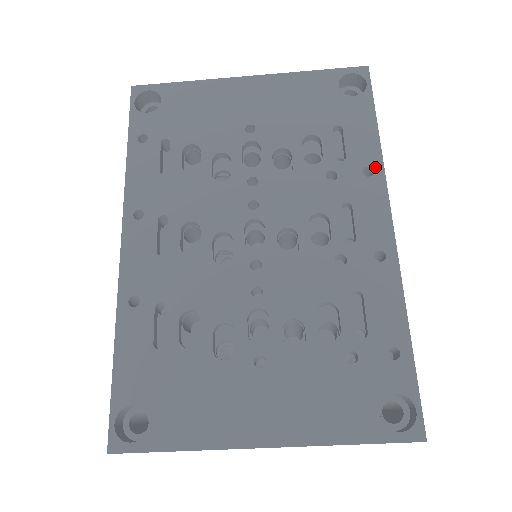
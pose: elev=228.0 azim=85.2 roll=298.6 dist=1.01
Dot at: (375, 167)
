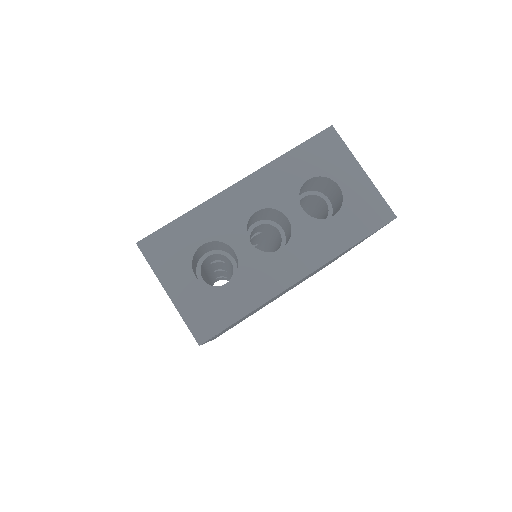
Dot at: occluded
